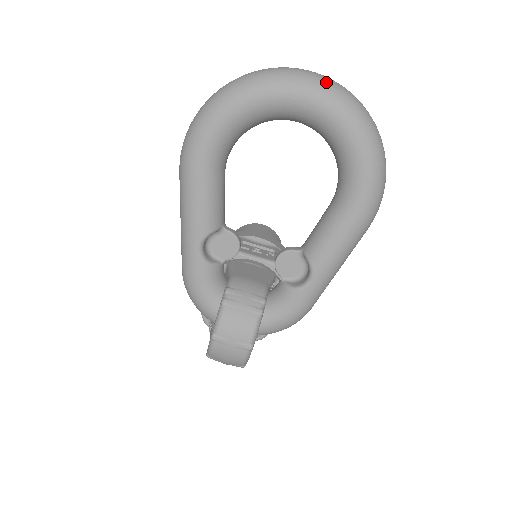
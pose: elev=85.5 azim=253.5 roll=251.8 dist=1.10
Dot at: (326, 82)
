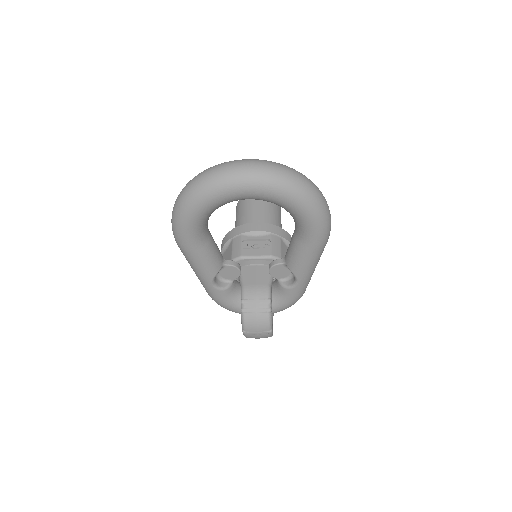
Dot at: (258, 174)
